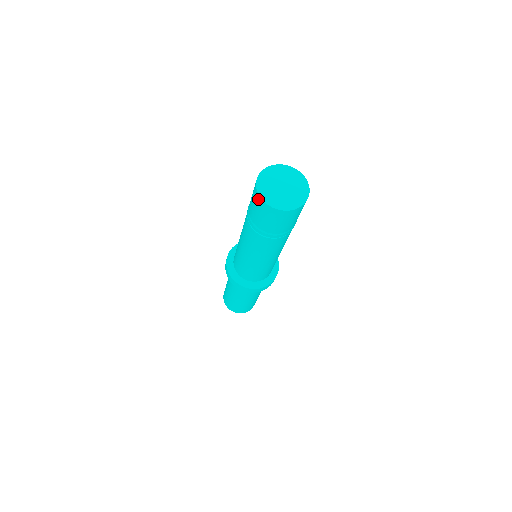
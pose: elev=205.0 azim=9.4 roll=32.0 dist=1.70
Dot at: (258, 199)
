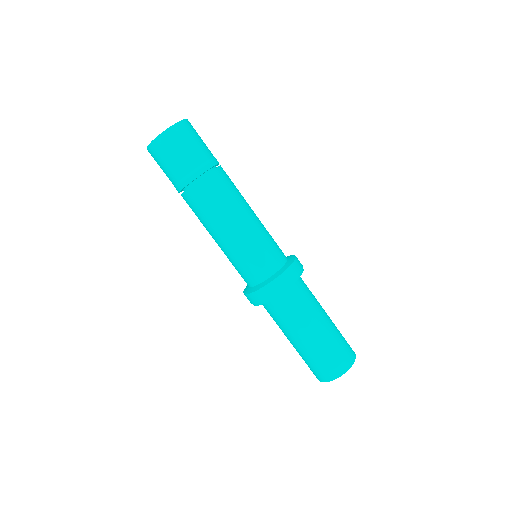
Dot at: occluded
